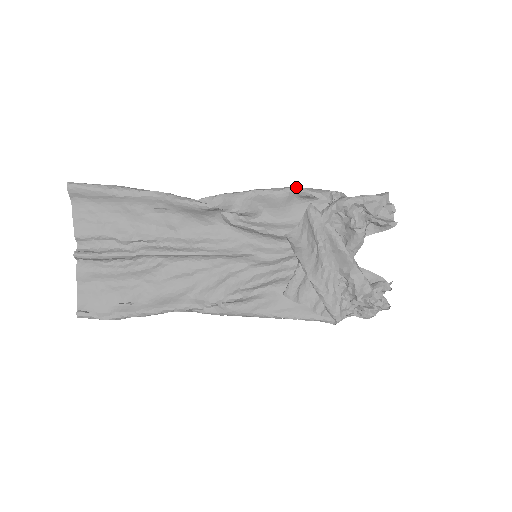
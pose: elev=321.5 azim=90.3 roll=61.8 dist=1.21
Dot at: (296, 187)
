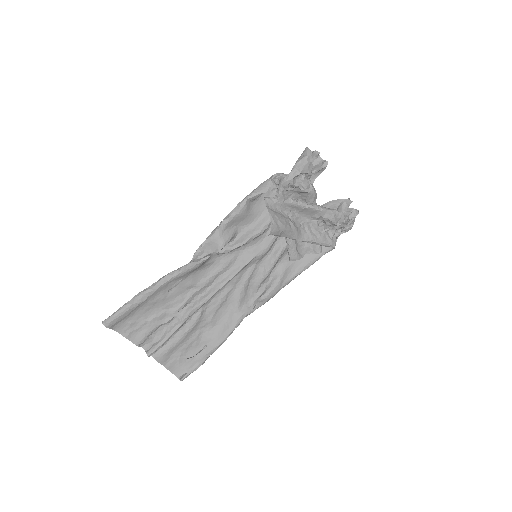
Dot at: (247, 197)
